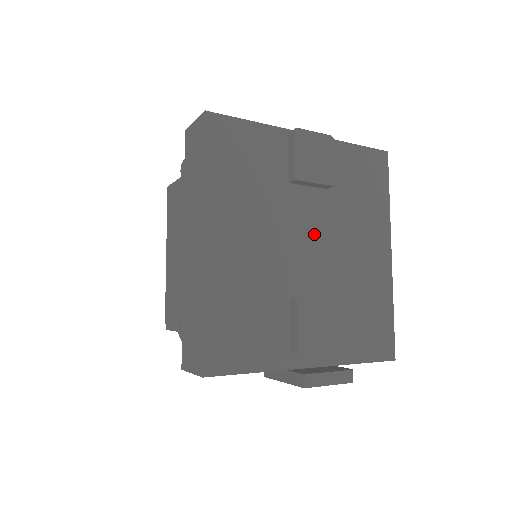
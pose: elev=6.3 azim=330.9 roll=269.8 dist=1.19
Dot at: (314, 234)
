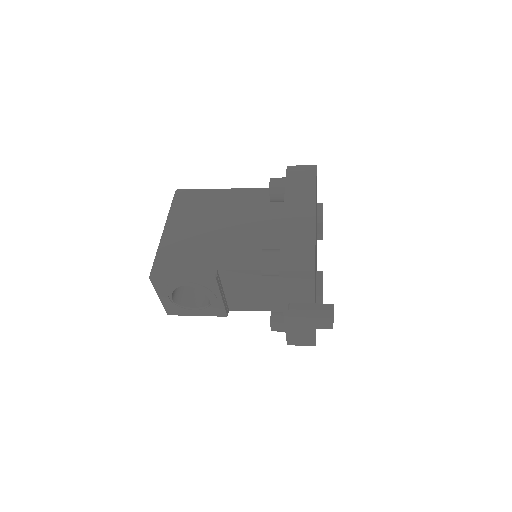
Dot at: occluded
